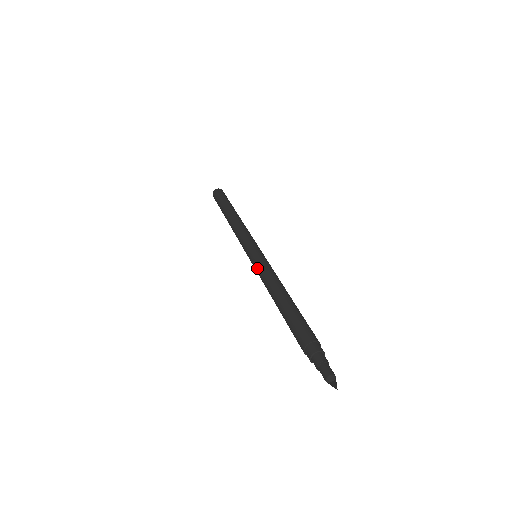
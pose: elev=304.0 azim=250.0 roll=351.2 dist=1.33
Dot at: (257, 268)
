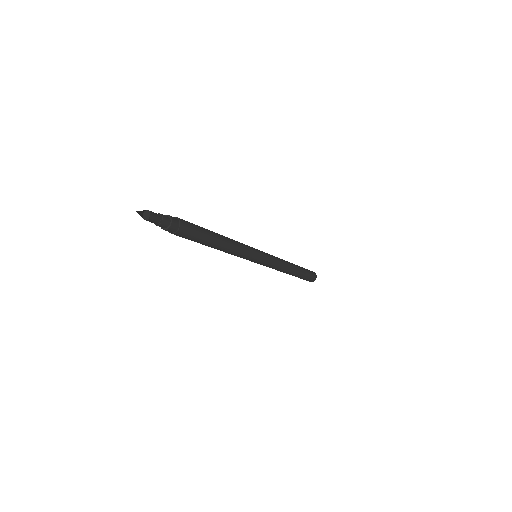
Dot at: occluded
